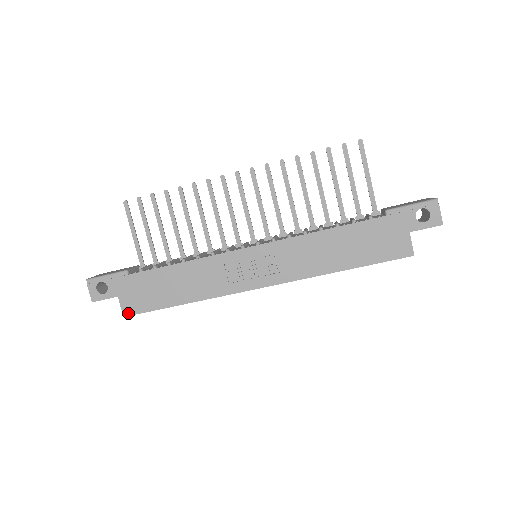
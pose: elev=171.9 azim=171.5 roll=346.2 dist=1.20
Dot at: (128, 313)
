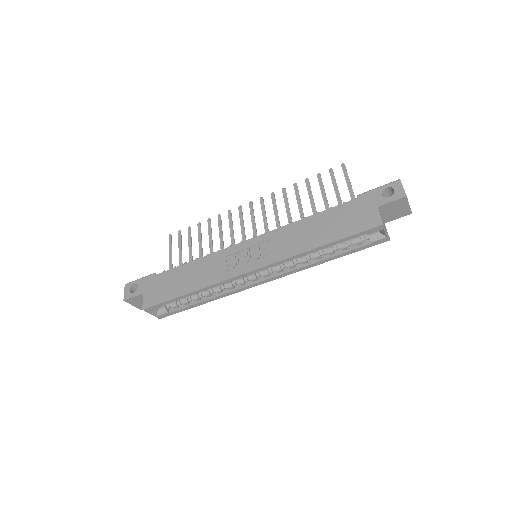
Dot at: (147, 306)
